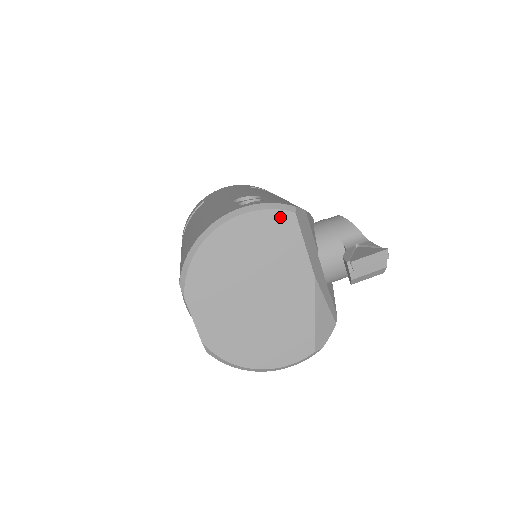
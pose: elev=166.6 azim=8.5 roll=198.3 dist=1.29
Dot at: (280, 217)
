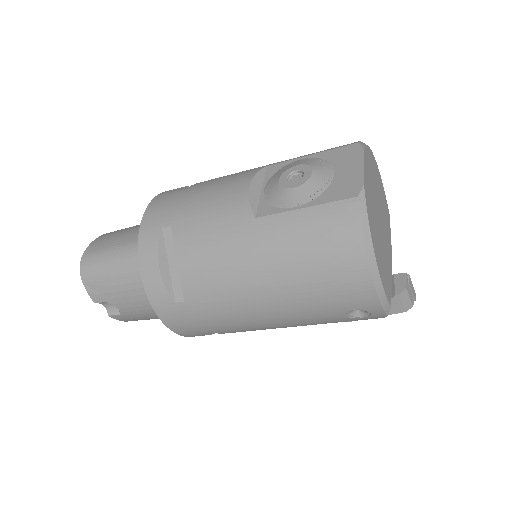
Dot at: (387, 206)
